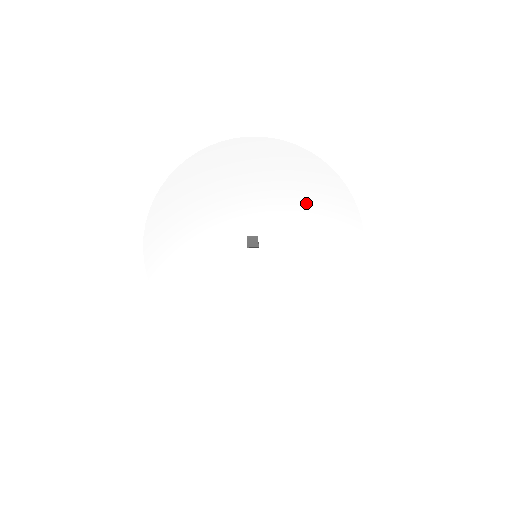
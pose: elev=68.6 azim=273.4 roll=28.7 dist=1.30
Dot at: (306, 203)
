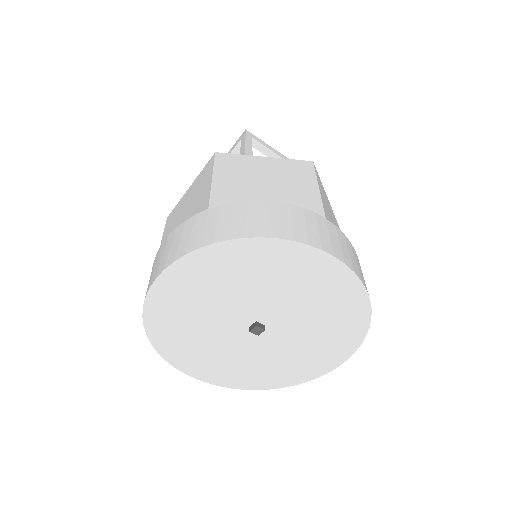
Dot at: (325, 328)
